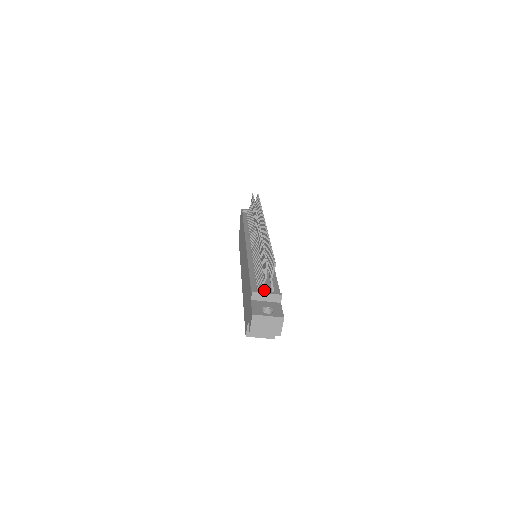
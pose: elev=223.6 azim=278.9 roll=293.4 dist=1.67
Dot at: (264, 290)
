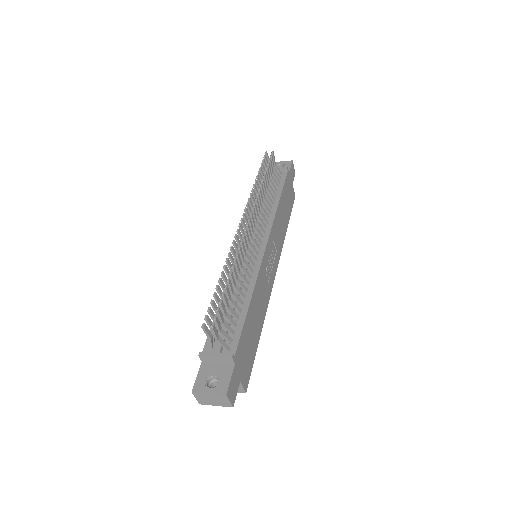
Dot at: (214, 350)
